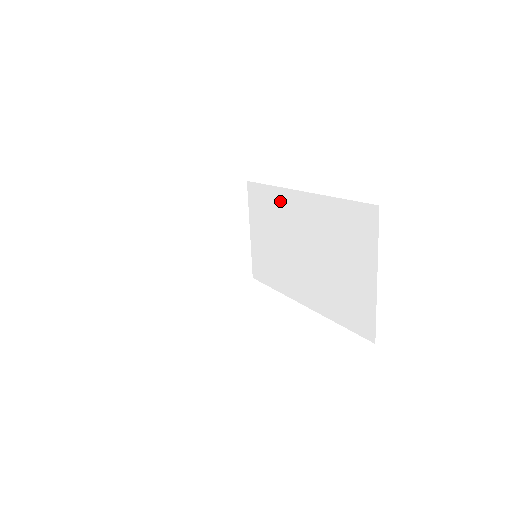
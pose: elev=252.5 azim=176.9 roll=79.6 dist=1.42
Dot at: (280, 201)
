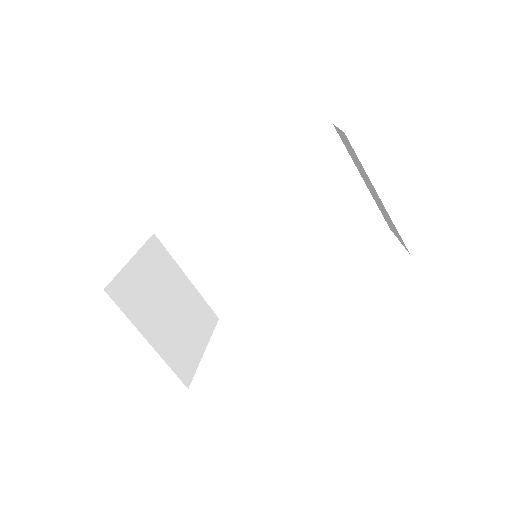
Dot at: (216, 212)
